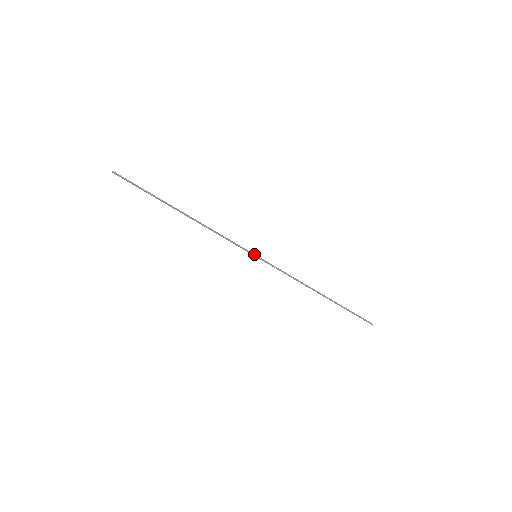
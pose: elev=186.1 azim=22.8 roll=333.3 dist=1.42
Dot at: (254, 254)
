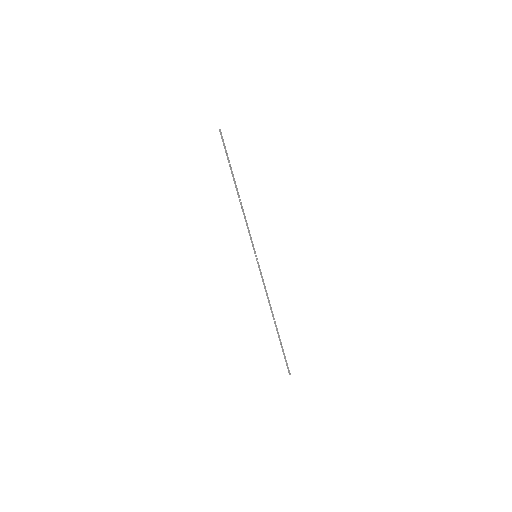
Dot at: occluded
